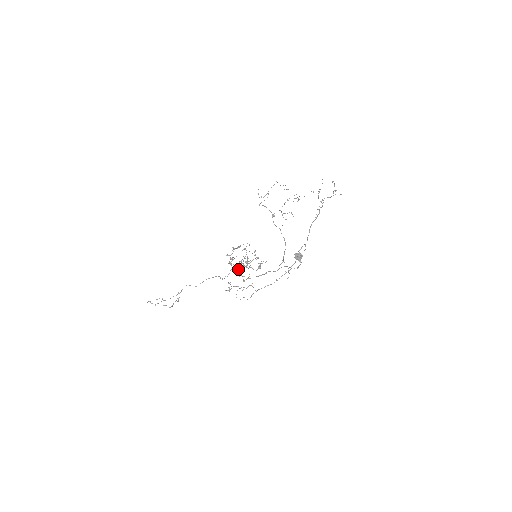
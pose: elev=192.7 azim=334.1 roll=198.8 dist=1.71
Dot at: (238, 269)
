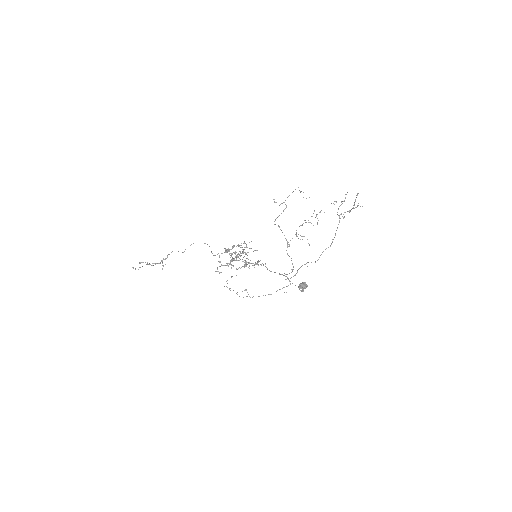
Dot at: occluded
